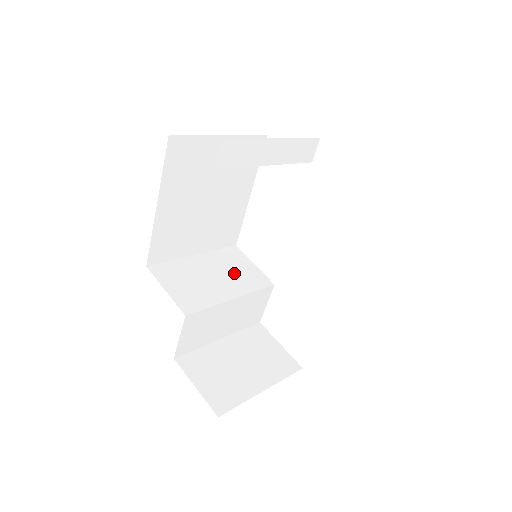
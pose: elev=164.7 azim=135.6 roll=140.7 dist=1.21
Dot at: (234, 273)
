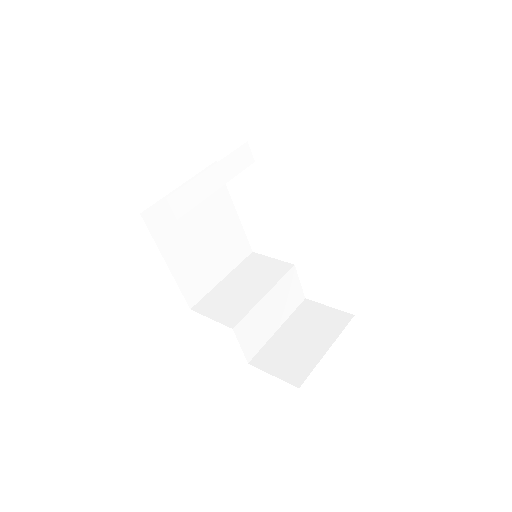
Dot at: (258, 275)
